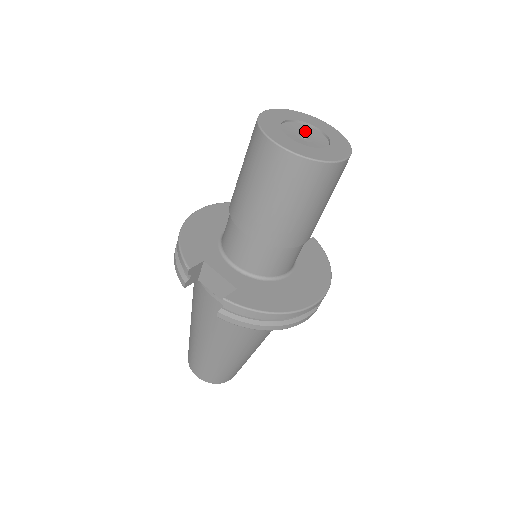
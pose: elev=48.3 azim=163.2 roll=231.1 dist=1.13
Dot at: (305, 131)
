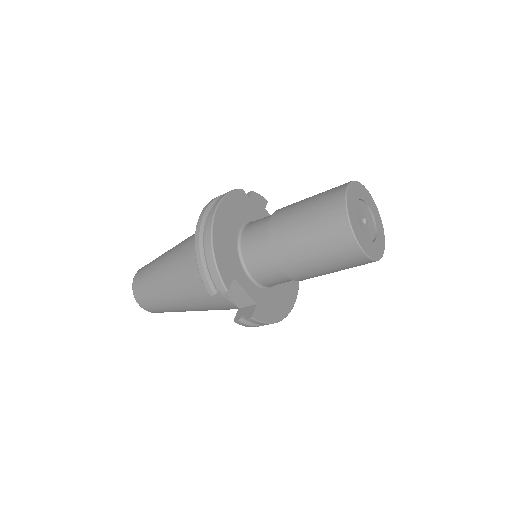
Dot at: (363, 212)
